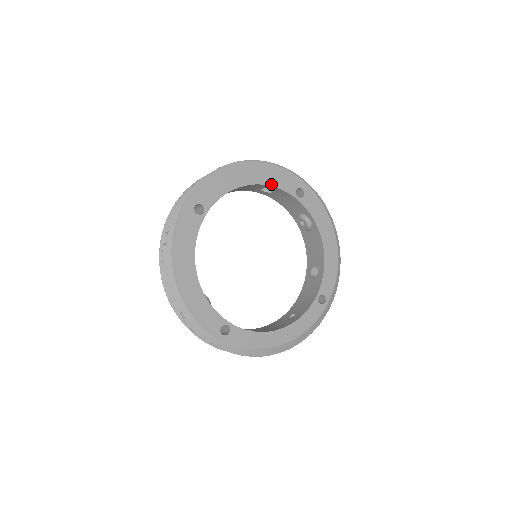
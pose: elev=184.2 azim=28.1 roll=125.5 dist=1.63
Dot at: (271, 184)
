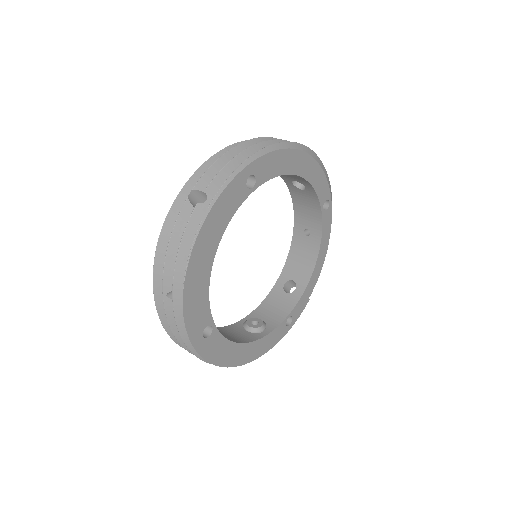
Dot at: (226, 224)
